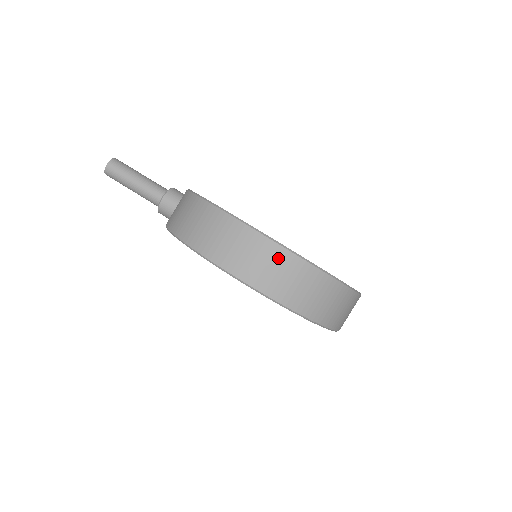
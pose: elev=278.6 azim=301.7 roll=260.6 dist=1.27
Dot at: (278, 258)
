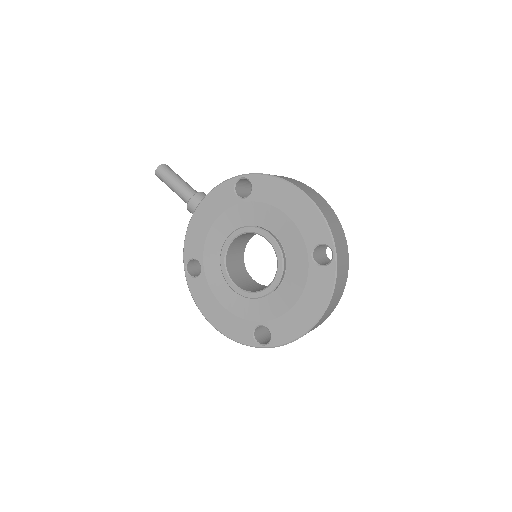
Dot at: (322, 200)
